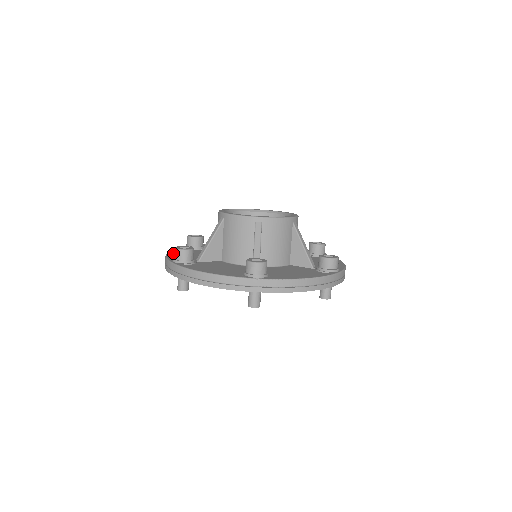
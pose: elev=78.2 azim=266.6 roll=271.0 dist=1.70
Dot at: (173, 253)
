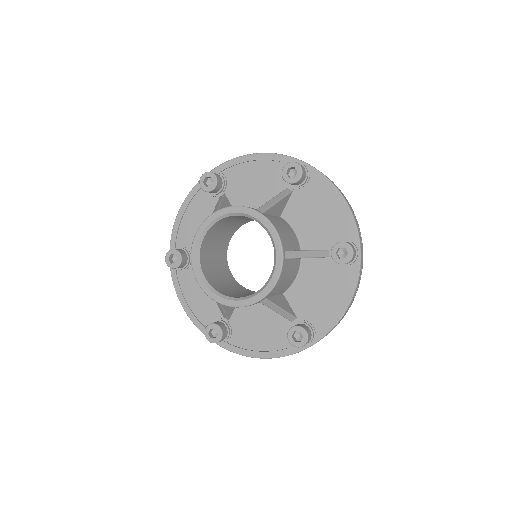
Dot at: (186, 303)
